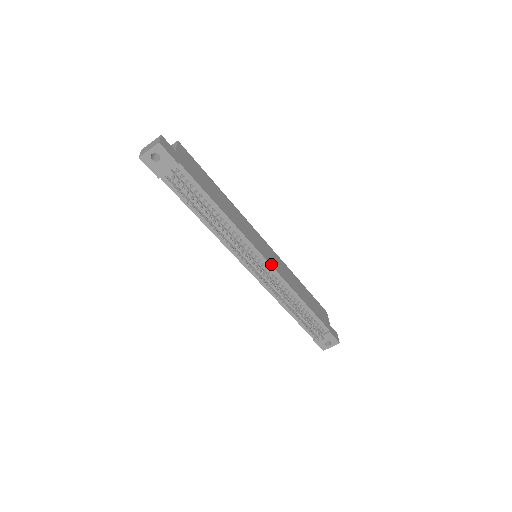
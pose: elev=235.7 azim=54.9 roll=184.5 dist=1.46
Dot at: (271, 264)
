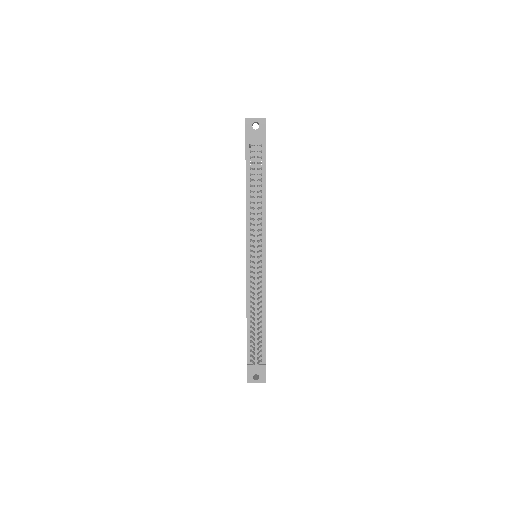
Dot at: occluded
